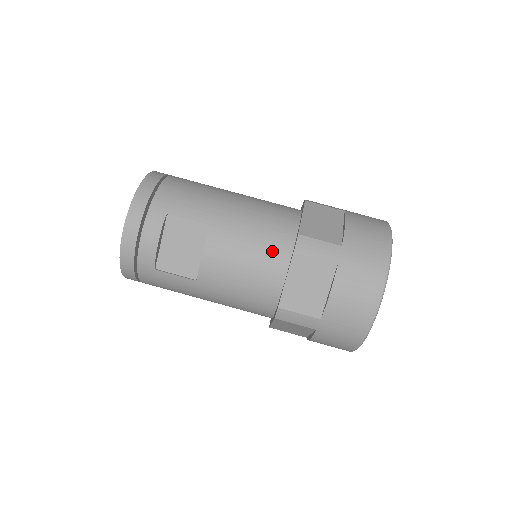
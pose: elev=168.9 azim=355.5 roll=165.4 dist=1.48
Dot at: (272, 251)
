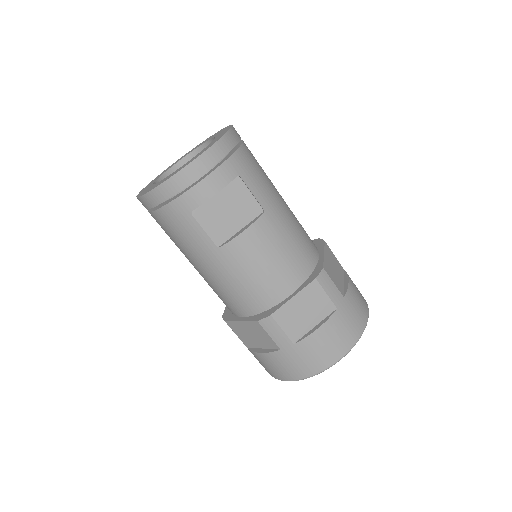
Dot at: (295, 267)
